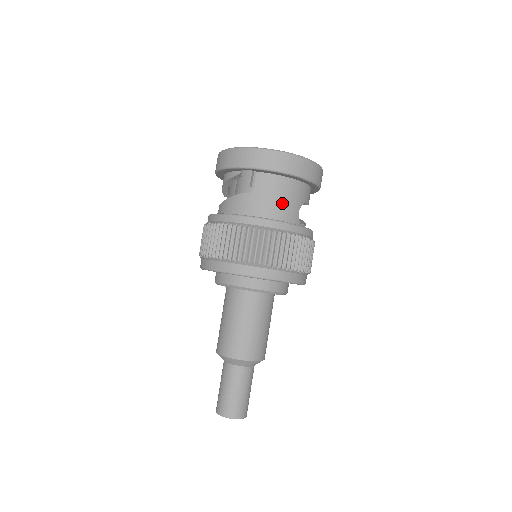
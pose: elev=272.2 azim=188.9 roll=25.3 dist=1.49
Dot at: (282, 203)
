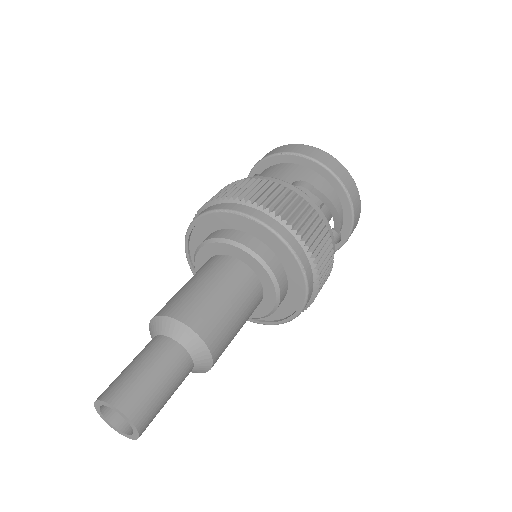
Dot at: (270, 176)
